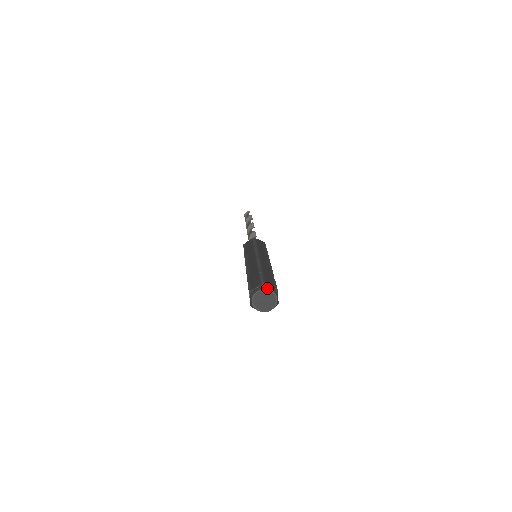
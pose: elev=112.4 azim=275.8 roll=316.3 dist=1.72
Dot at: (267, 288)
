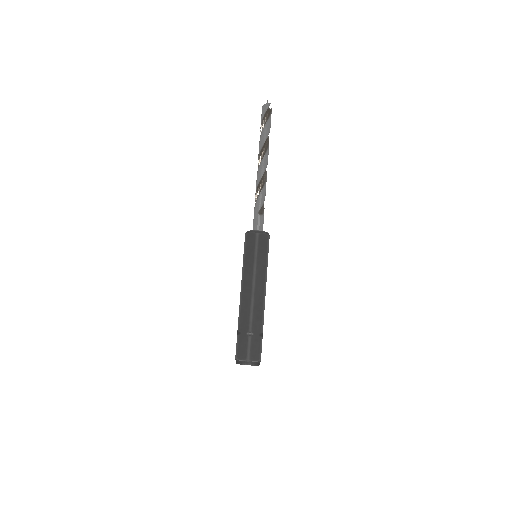
Dot at: (251, 365)
